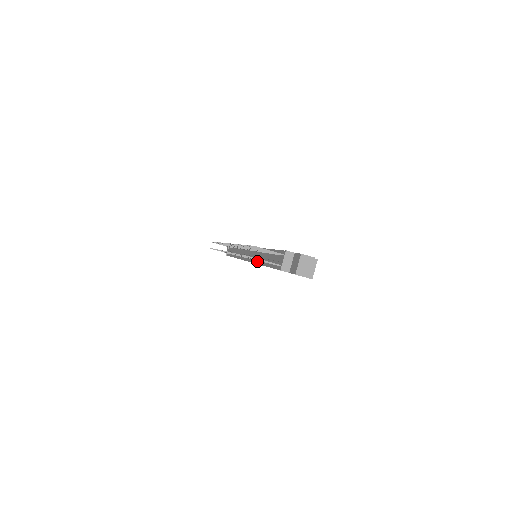
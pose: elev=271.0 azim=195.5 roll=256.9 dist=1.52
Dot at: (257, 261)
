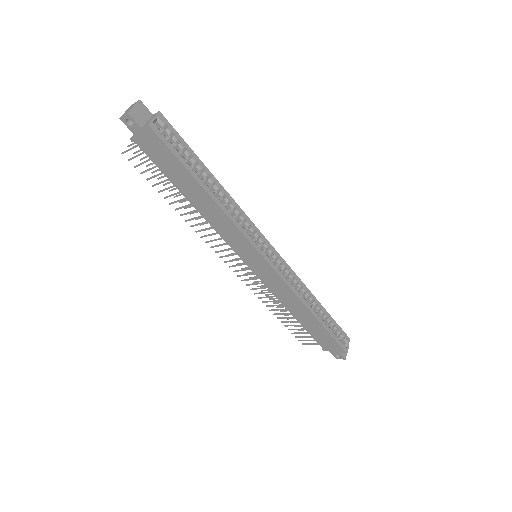
Dot at: (212, 224)
